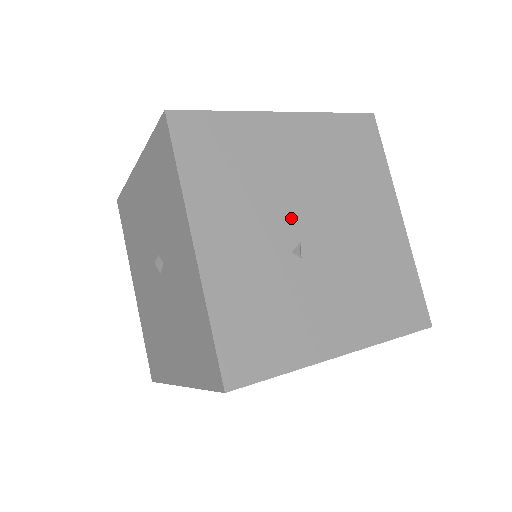
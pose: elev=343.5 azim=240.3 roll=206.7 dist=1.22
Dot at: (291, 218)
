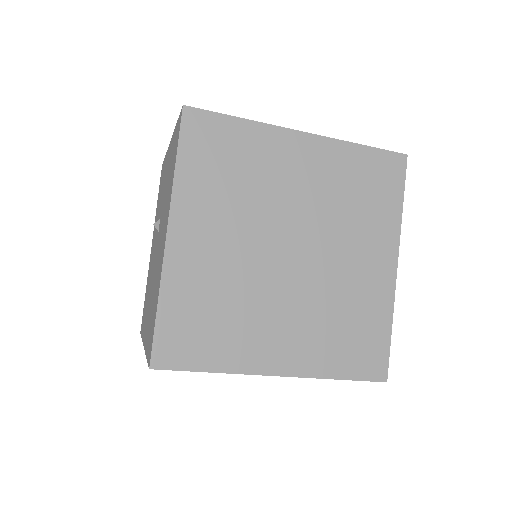
Dot at: occluded
